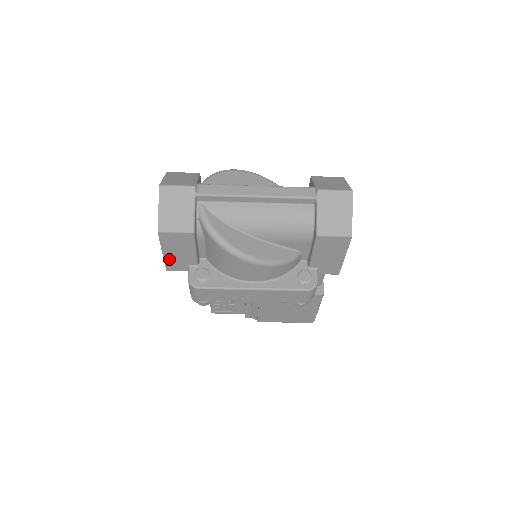
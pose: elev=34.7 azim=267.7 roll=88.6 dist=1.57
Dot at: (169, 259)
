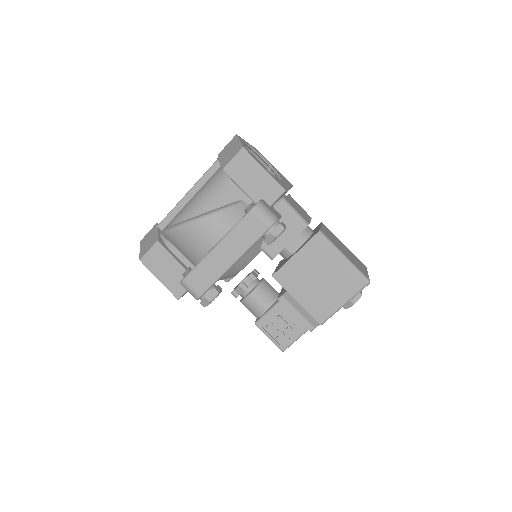
Dot at: (168, 284)
